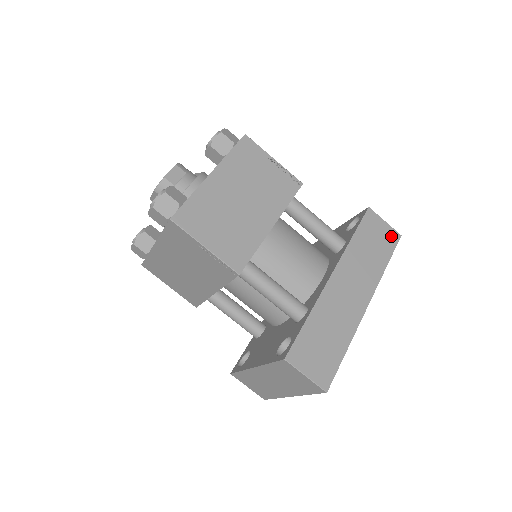
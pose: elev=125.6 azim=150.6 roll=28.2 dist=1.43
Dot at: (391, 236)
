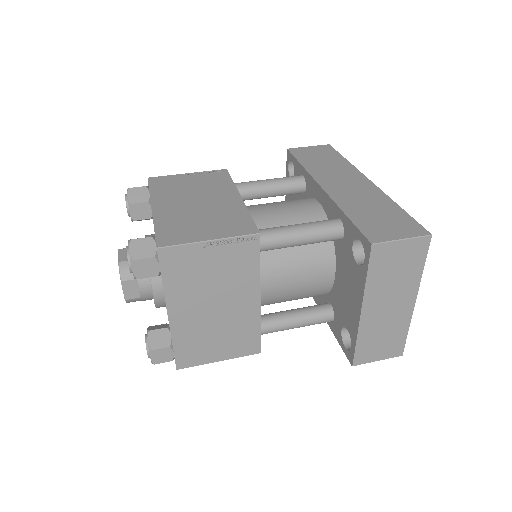
Dot at: (324, 149)
